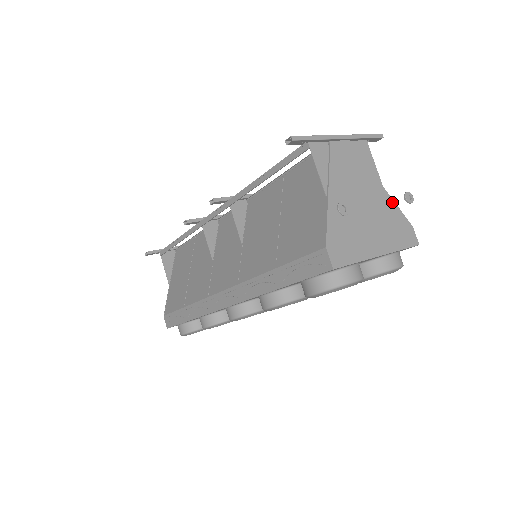
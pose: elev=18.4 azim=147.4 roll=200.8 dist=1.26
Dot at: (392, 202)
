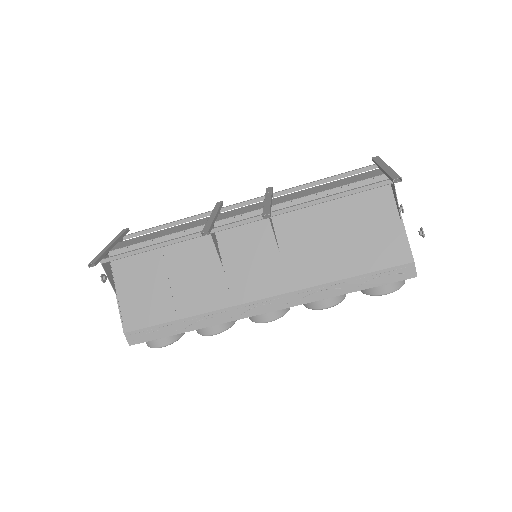
Dot at: occluded
